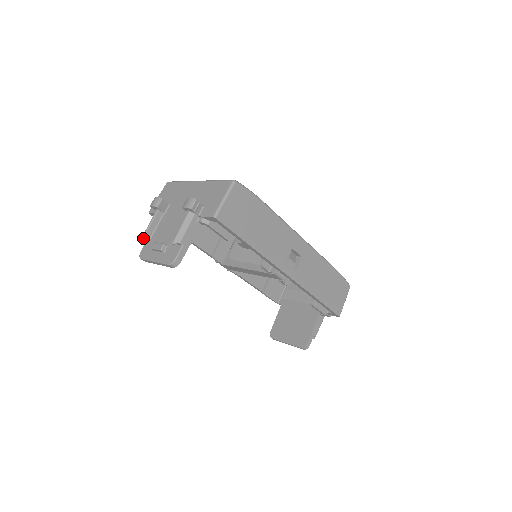
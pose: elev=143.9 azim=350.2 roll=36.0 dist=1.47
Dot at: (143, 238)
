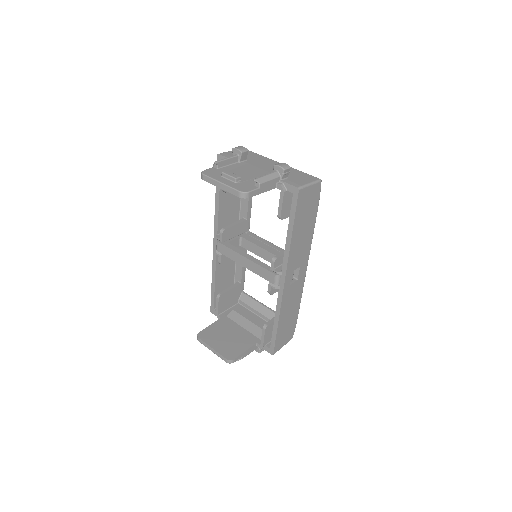
Dot at: (216, 162)
